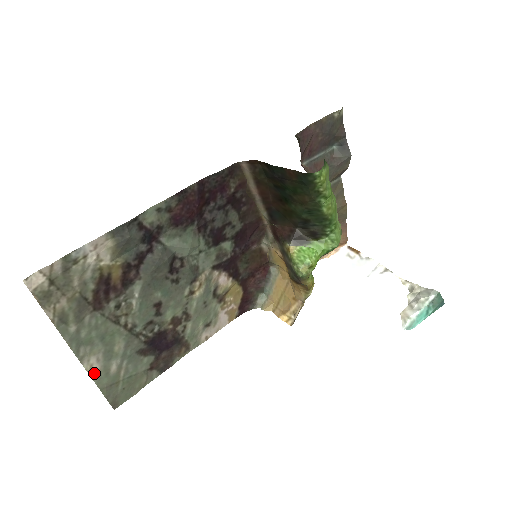
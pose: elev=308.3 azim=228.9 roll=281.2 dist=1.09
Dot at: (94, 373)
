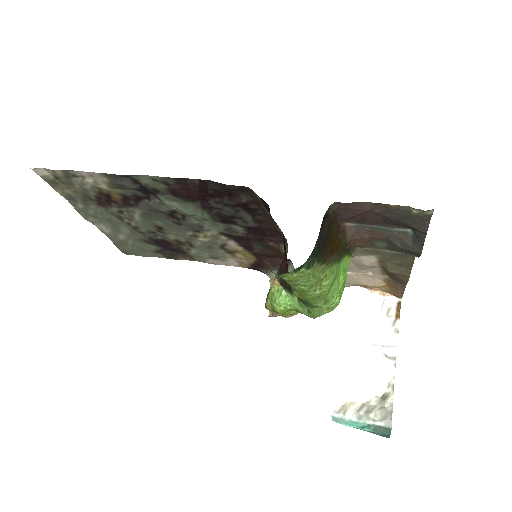
Dot at: (105, 232)
